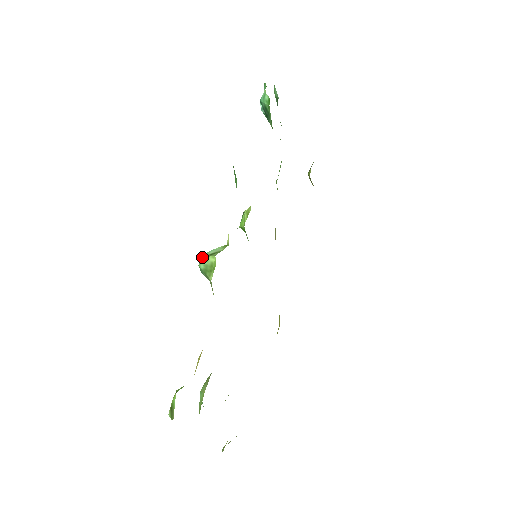
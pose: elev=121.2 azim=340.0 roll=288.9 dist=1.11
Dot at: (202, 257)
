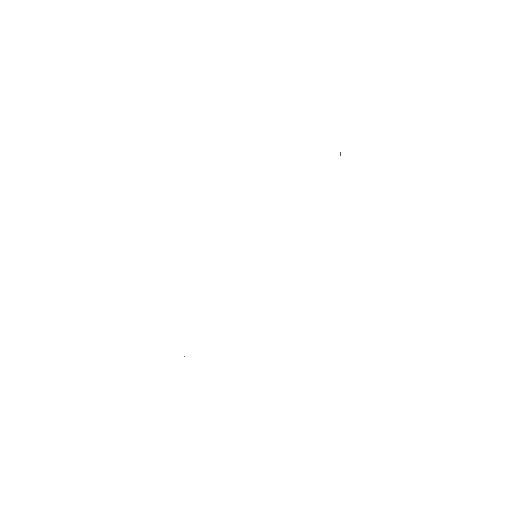
Dot at: occluded
